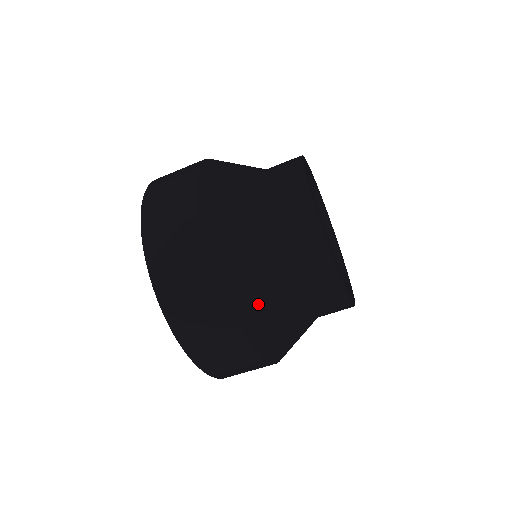
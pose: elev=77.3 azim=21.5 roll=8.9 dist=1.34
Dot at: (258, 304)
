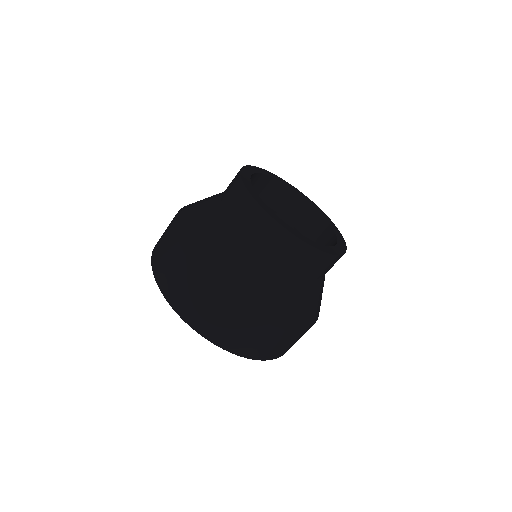
Dot at: (260, 295)
